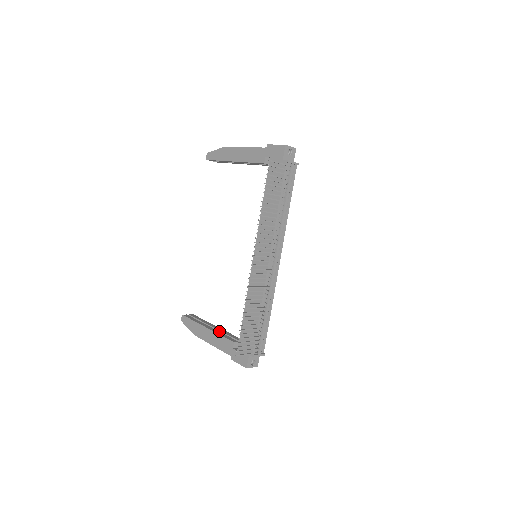
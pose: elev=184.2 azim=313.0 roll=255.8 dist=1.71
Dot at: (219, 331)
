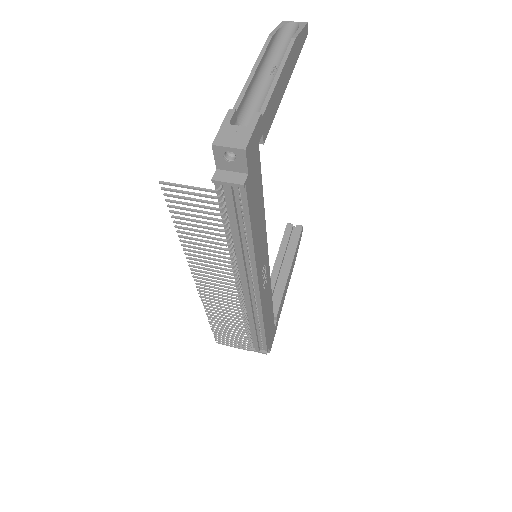
Dot at: (280, 279)
